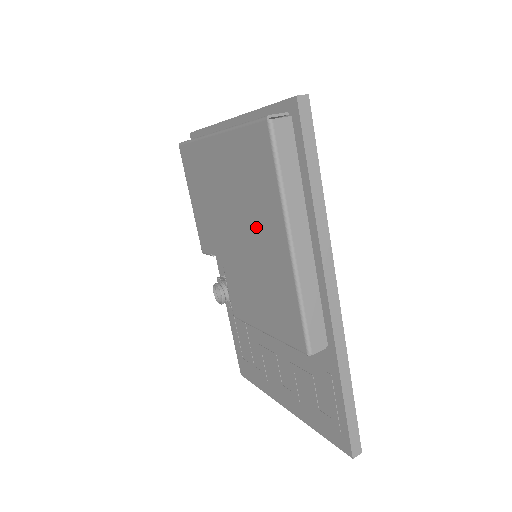
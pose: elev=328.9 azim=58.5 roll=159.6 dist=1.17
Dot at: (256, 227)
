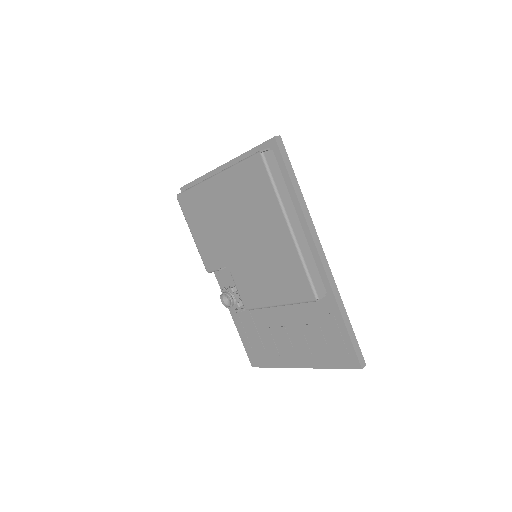
Dot at: (259, 228)
